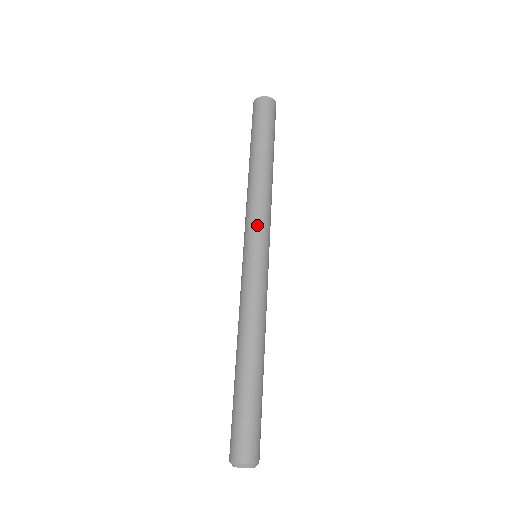
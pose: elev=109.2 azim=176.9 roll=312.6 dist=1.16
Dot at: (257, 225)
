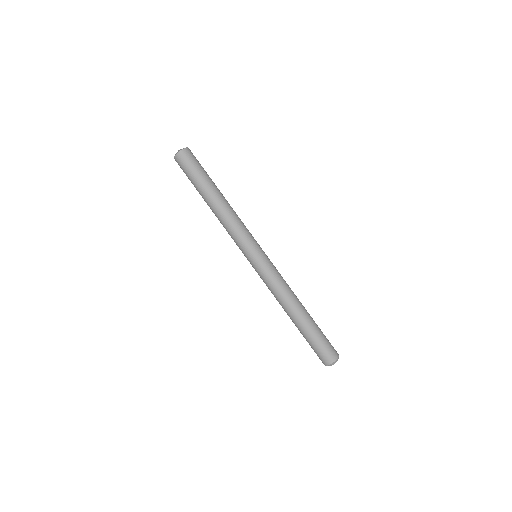
Dot at: (243, 241)
